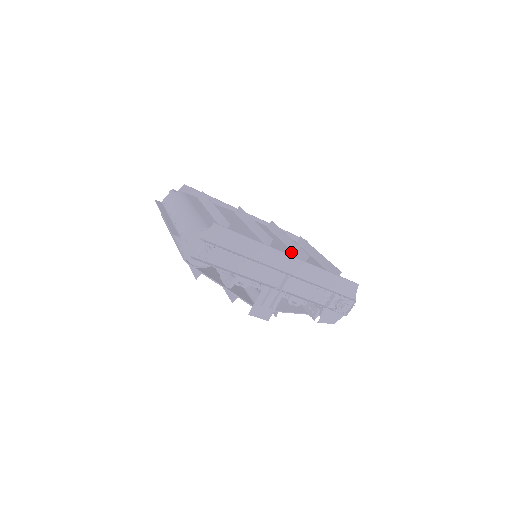
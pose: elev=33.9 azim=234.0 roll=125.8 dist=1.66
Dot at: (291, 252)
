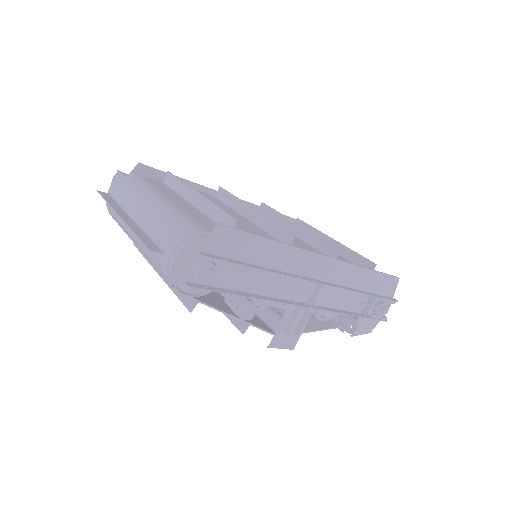
Dot at: (310, 246)
